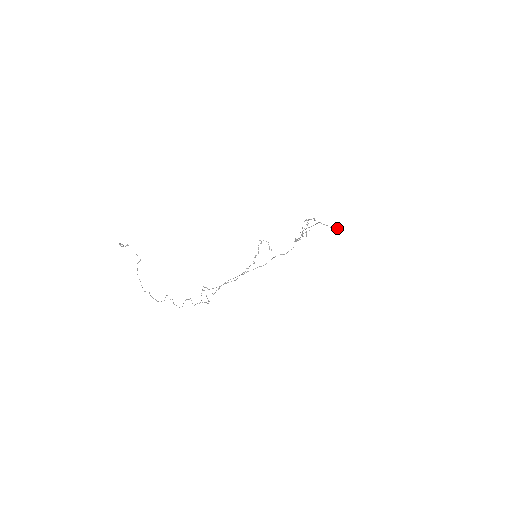
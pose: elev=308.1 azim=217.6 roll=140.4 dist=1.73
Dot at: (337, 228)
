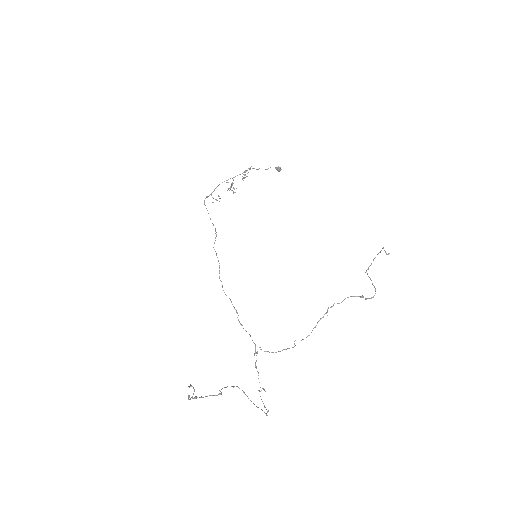
Dot at: (281, 169)
